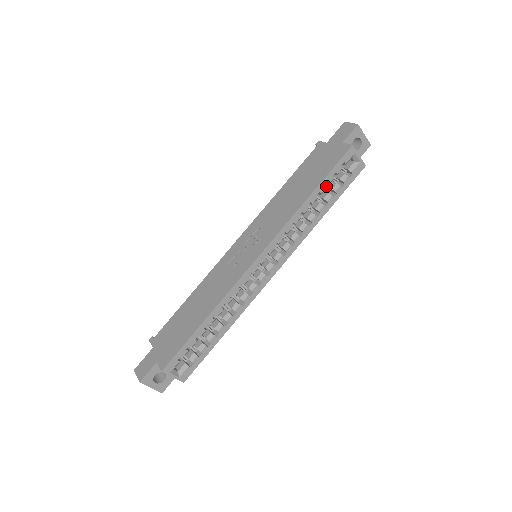
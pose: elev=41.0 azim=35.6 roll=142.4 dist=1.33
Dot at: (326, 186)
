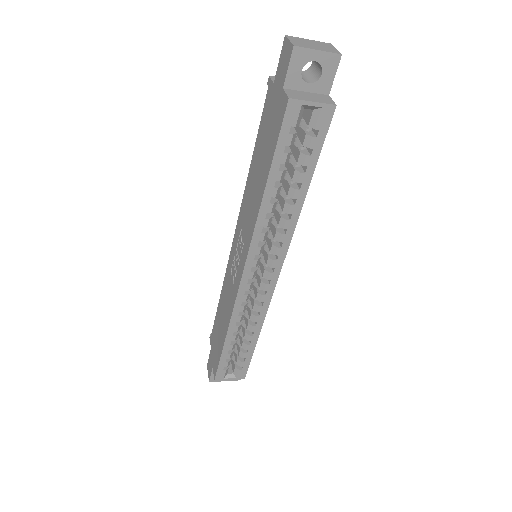
Dot at: (293, 155)
